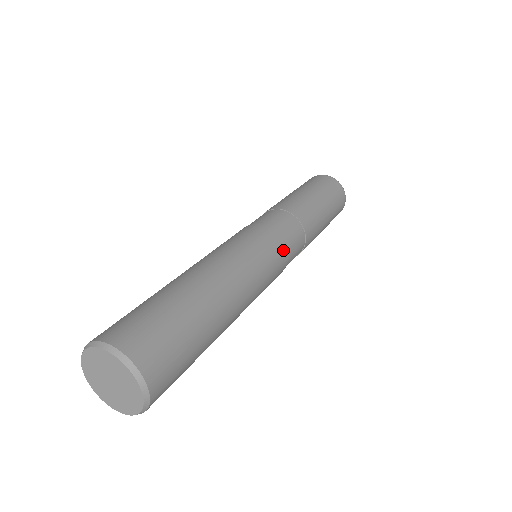
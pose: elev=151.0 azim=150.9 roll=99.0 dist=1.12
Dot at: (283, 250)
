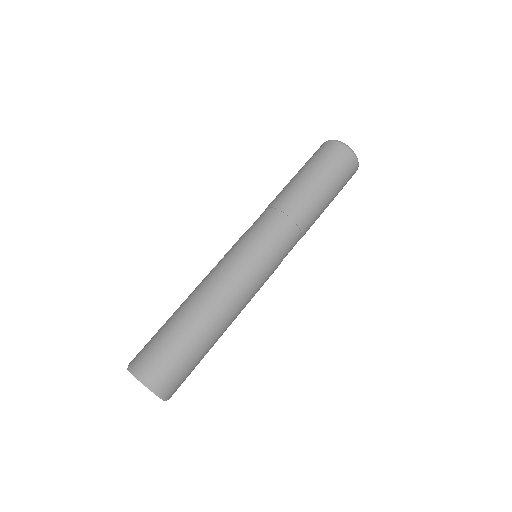
Dot at: (277, 264)
